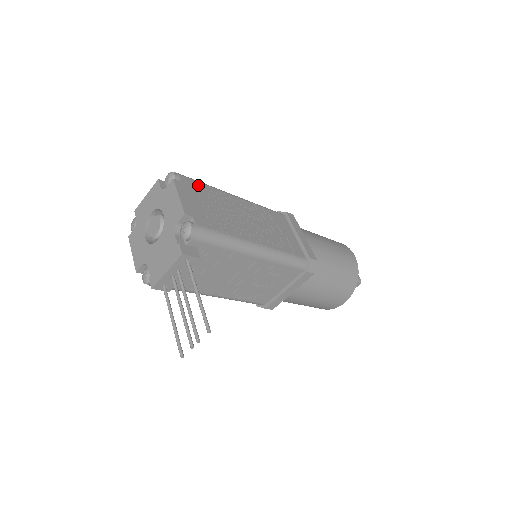
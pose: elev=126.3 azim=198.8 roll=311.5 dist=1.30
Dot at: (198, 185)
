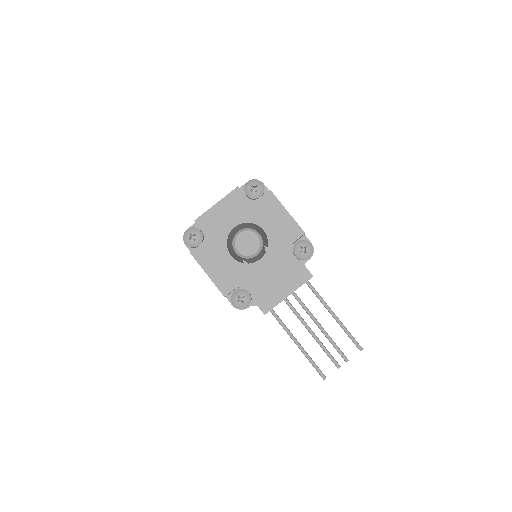
Dot at: occluded
